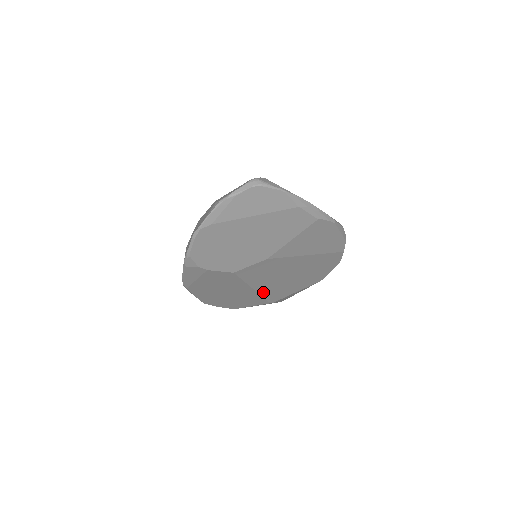
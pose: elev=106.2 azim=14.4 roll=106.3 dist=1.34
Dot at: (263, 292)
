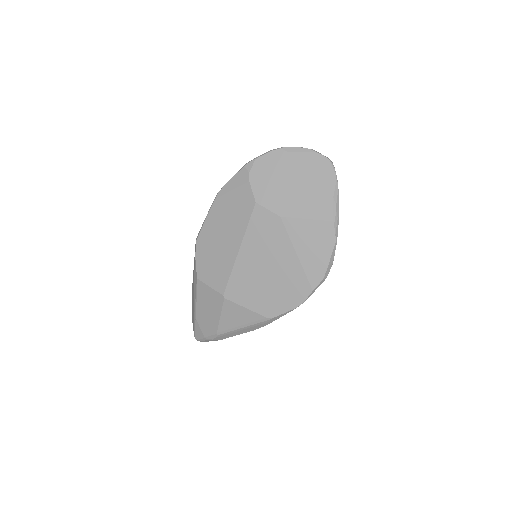
Dot at: (237, 266)
